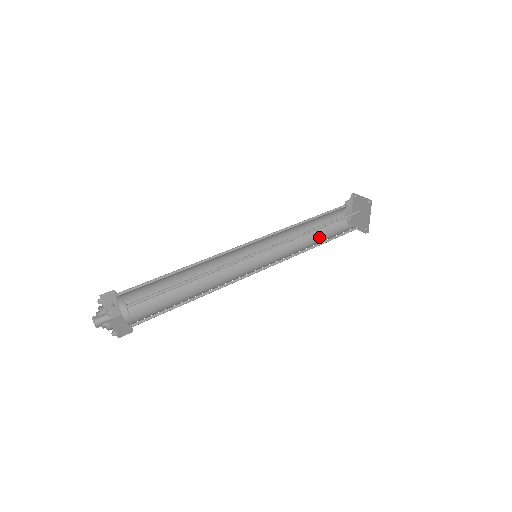
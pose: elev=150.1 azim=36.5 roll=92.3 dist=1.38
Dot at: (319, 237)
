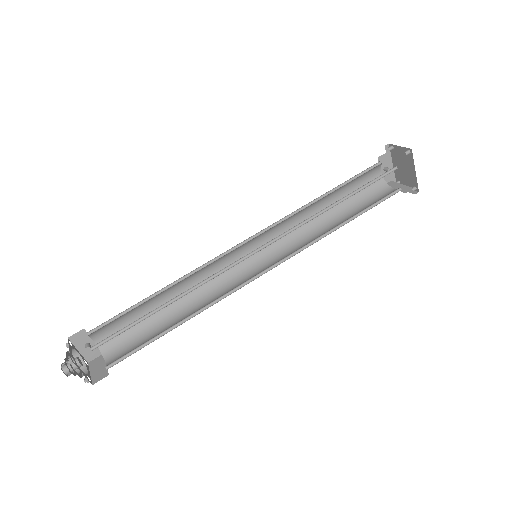
Dot at: (347, 213)
